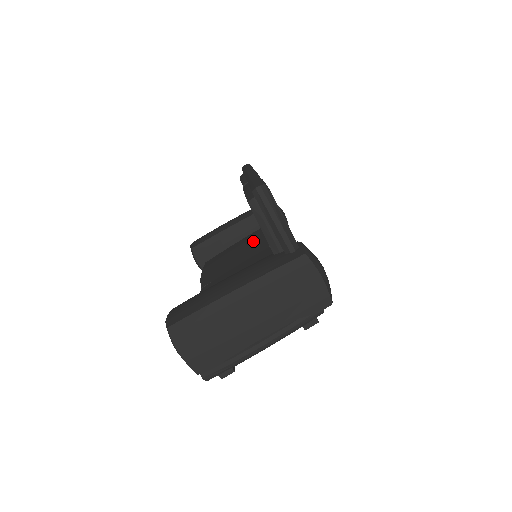
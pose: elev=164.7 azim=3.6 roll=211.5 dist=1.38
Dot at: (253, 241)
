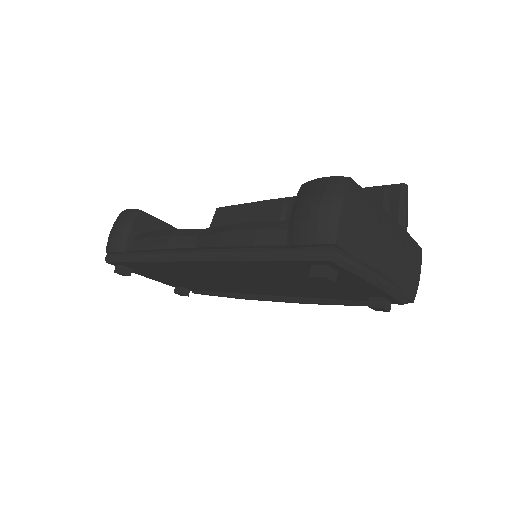
Dot at: occluded
